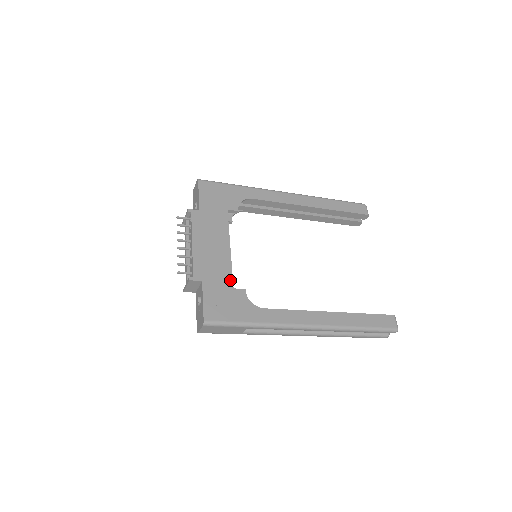
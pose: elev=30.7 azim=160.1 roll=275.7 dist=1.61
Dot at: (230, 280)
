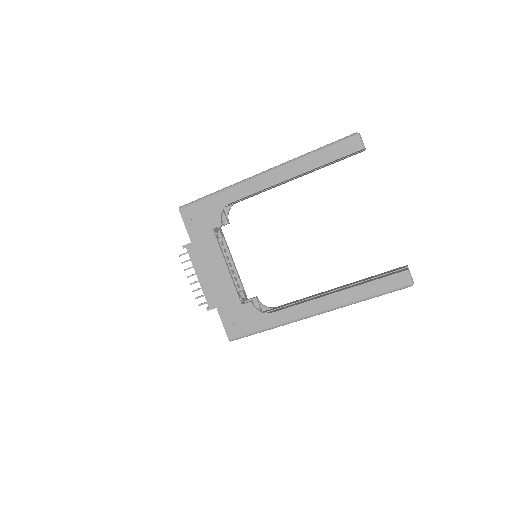
Dot at: (237, 298)
